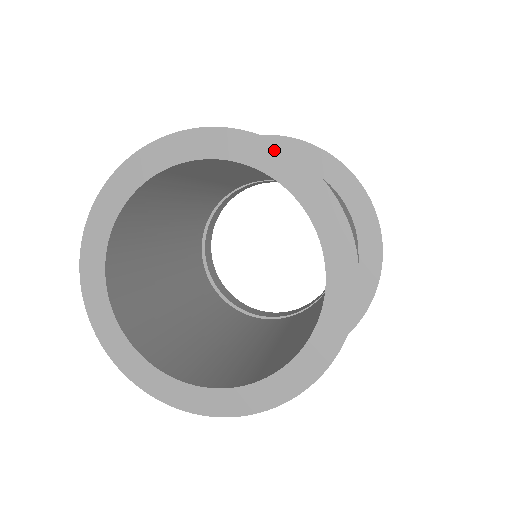
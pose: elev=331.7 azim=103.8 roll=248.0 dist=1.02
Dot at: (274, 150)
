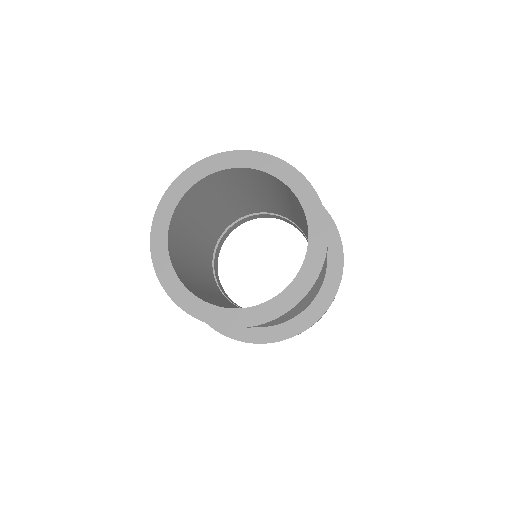
Dot at: (291, 170)
